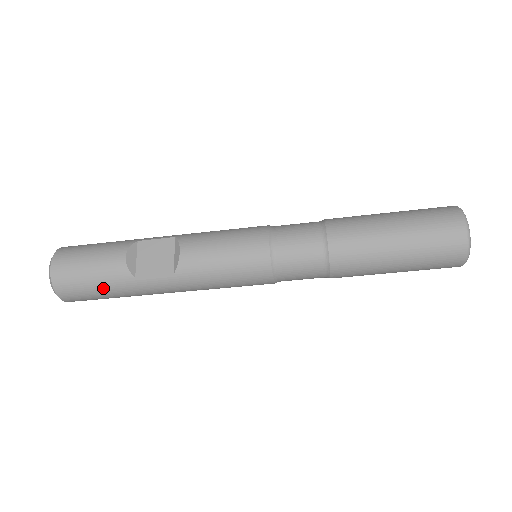
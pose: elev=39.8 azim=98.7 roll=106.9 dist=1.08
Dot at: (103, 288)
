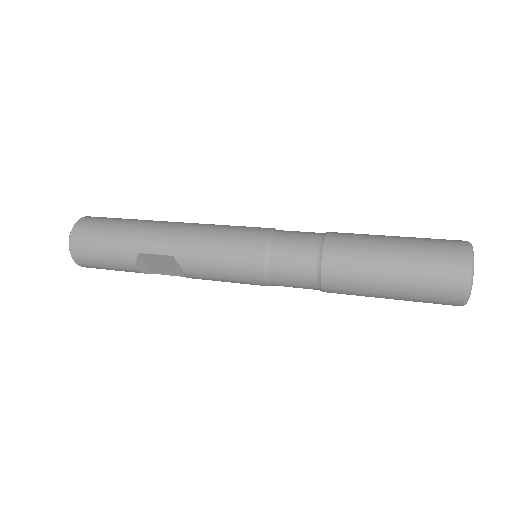
Dot at: occluded
